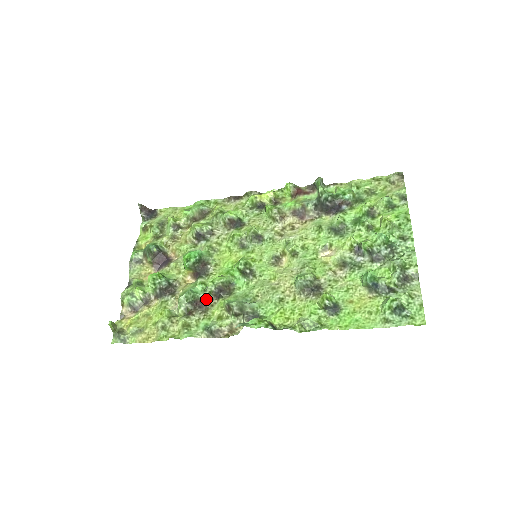
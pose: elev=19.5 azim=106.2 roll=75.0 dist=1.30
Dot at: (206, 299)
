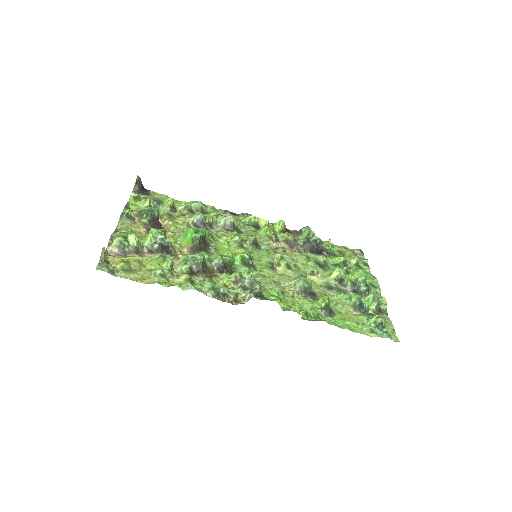
Dot at: (211, 268)
